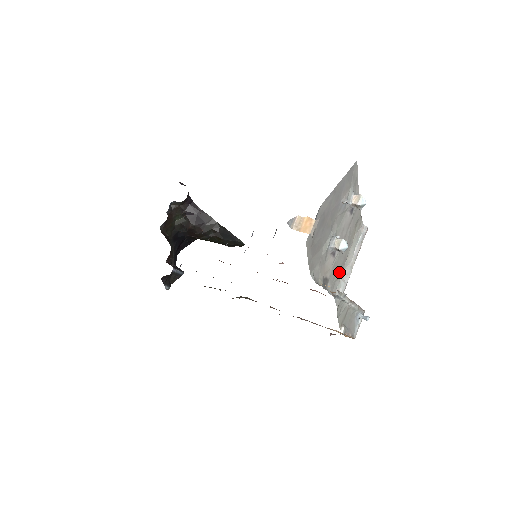
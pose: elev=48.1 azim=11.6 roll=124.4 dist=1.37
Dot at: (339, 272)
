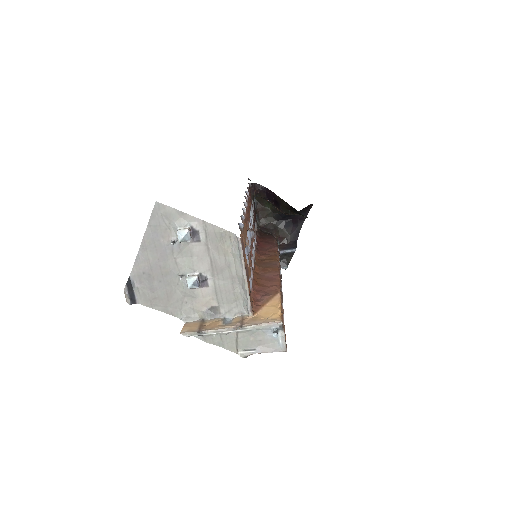
Dot at: (233, 292)
